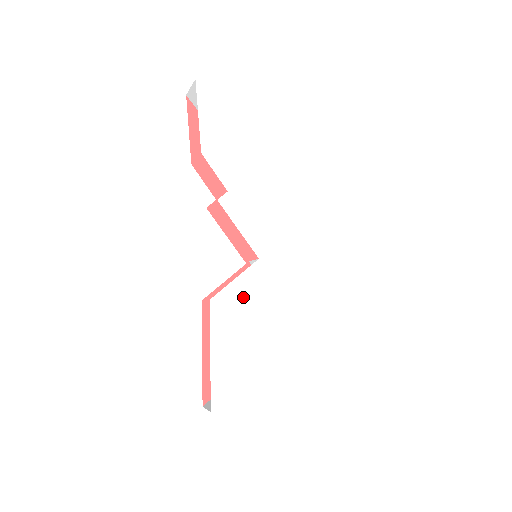
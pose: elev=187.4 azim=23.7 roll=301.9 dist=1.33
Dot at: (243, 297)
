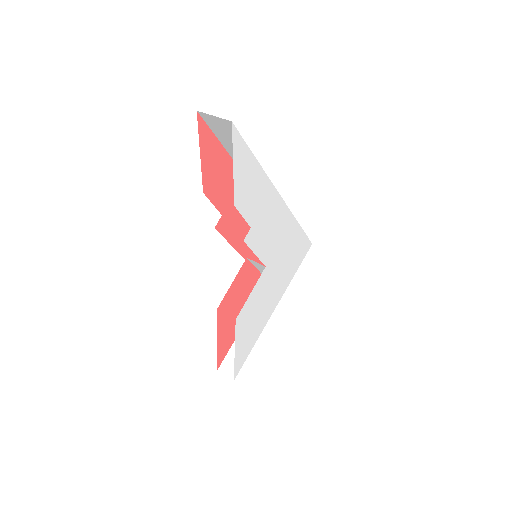
Dot at: (254, 301)
